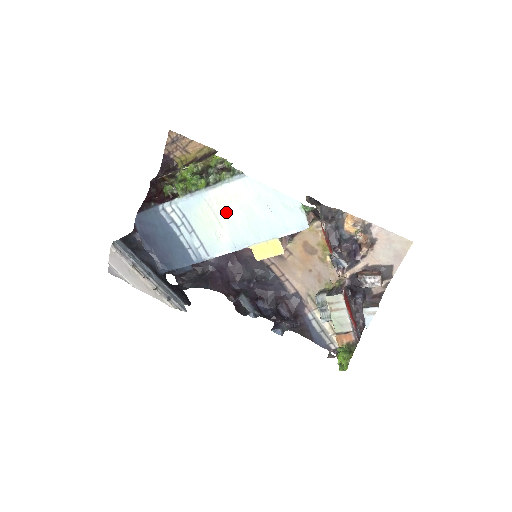
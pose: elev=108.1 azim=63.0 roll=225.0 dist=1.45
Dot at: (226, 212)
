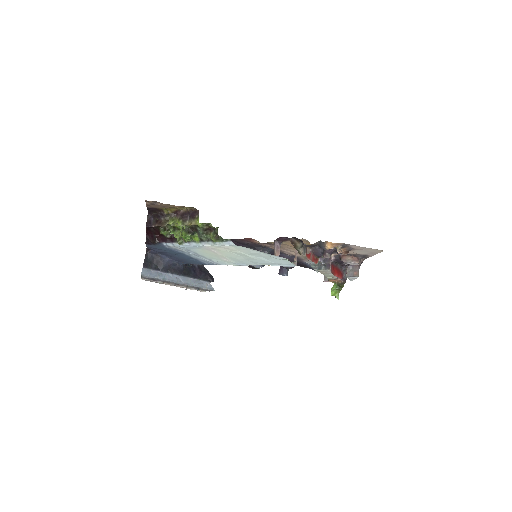
Dot at: (224, 254)
